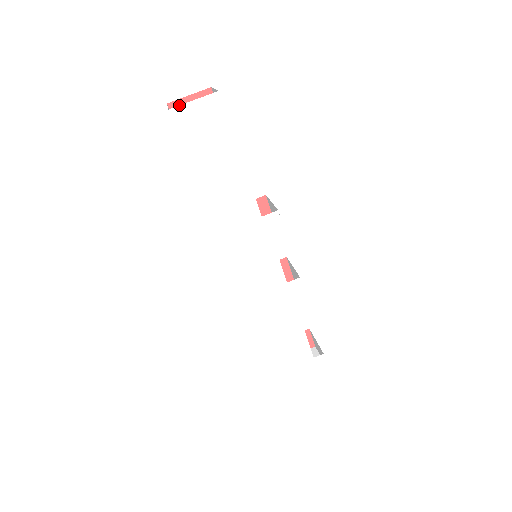
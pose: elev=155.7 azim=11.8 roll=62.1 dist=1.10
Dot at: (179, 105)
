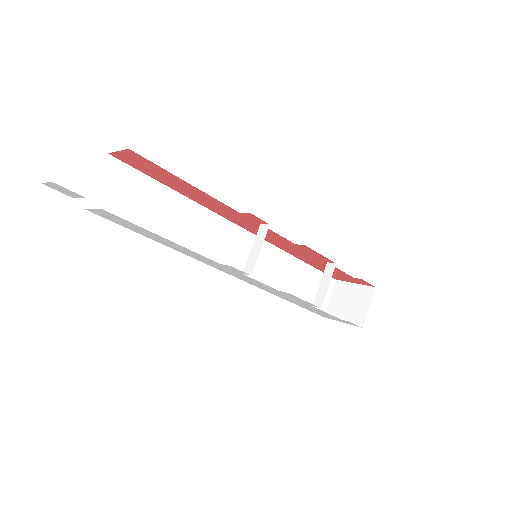
Dot at: occluded
